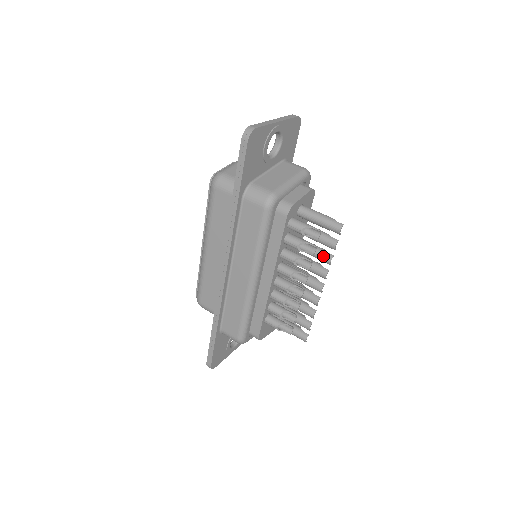
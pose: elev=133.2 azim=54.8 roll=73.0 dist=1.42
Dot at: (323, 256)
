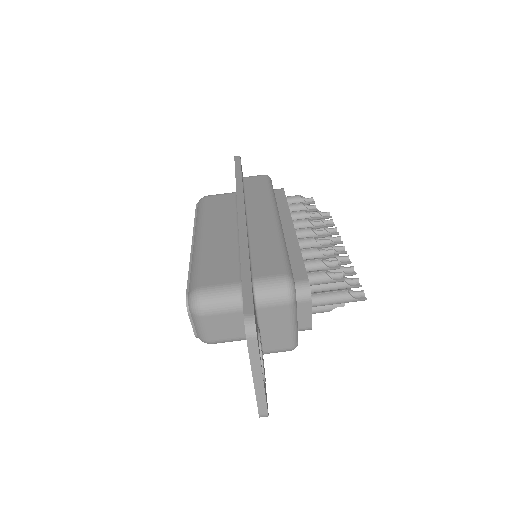
Dot at: occluded
